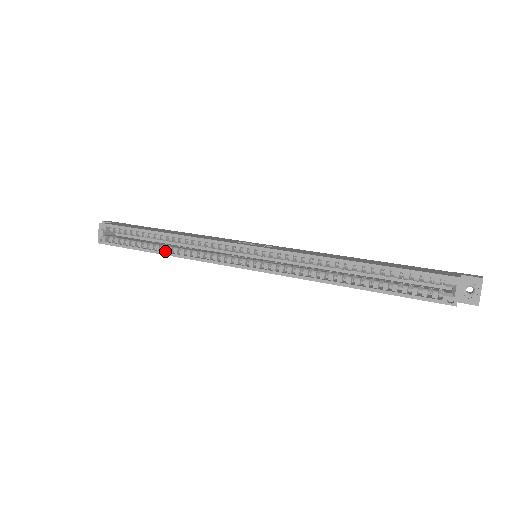
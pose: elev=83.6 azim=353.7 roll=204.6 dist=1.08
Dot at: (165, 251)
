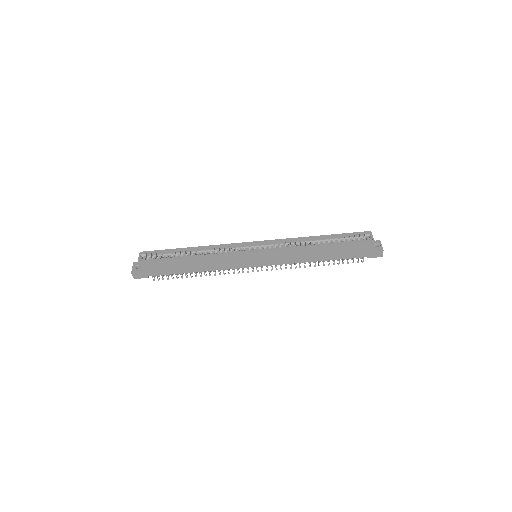
Dot at: (194, 257)
